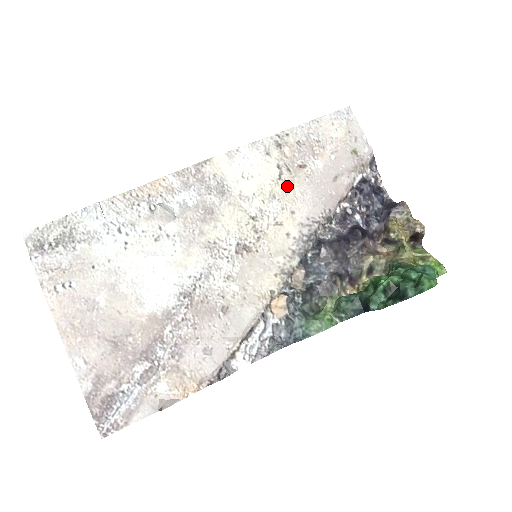
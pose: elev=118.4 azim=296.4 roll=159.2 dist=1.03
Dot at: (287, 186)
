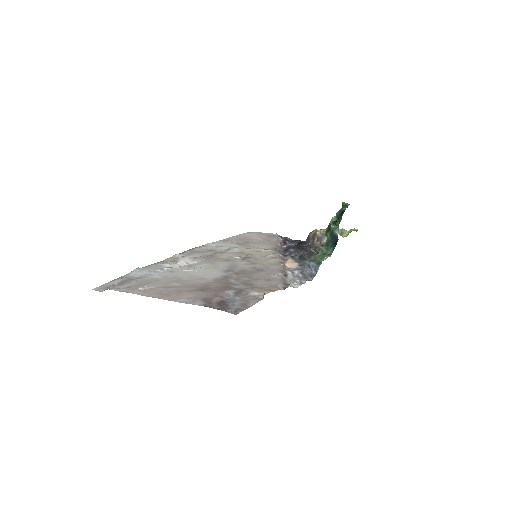
Dot at: (247, 246)
